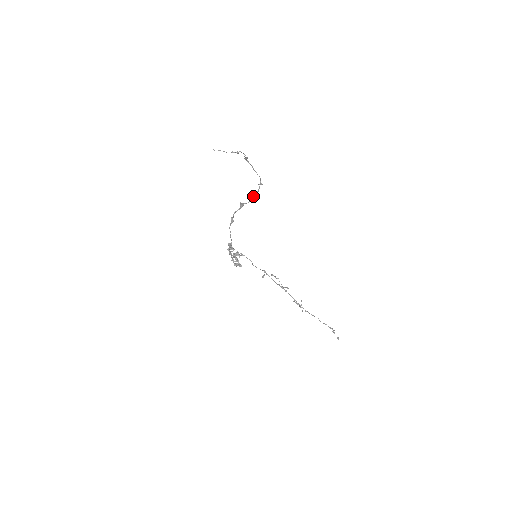
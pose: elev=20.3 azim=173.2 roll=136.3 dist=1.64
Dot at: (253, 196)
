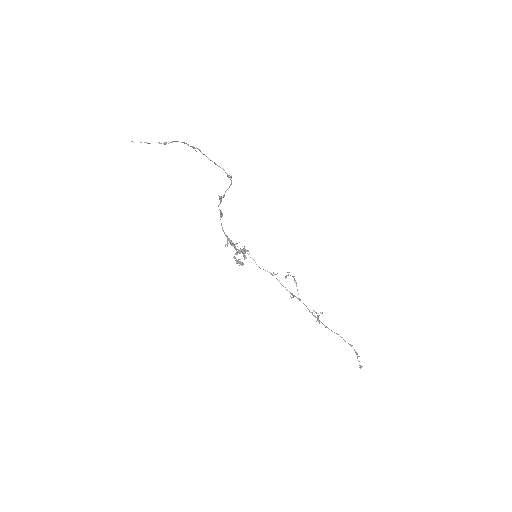
Dot at: (226, 190)
